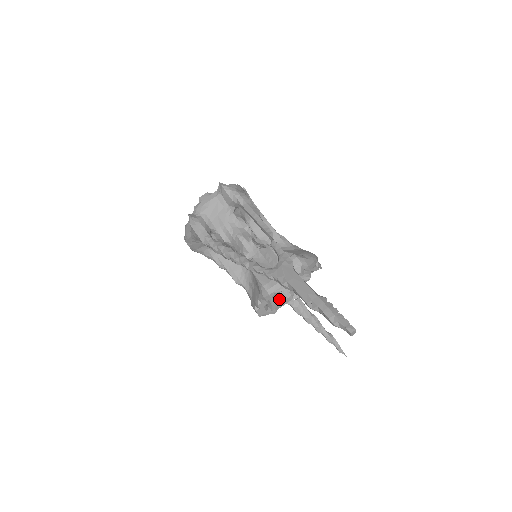
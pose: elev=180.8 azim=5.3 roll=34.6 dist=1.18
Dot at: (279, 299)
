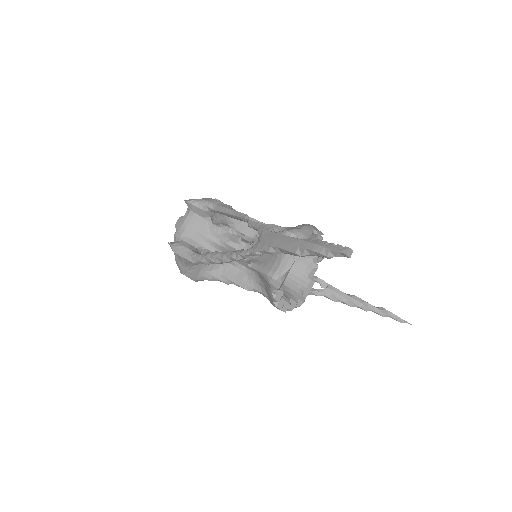
Dot at: (300, 288)
